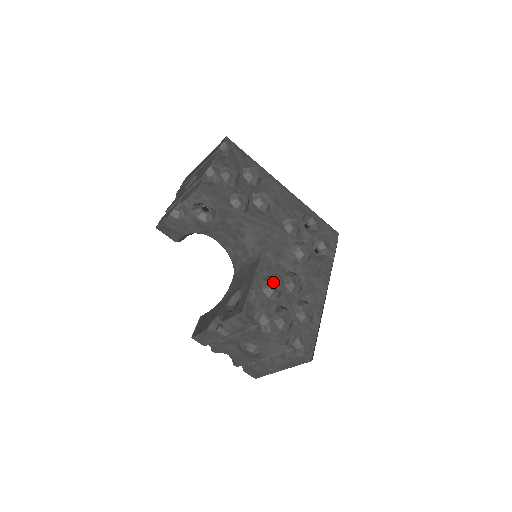
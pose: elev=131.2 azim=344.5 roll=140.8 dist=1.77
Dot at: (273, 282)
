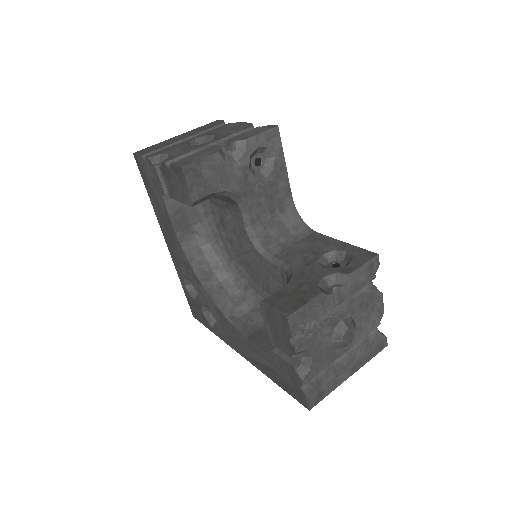
Dot at: occluded
